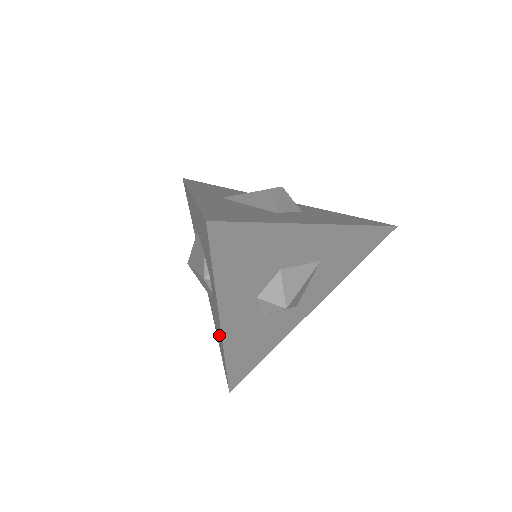
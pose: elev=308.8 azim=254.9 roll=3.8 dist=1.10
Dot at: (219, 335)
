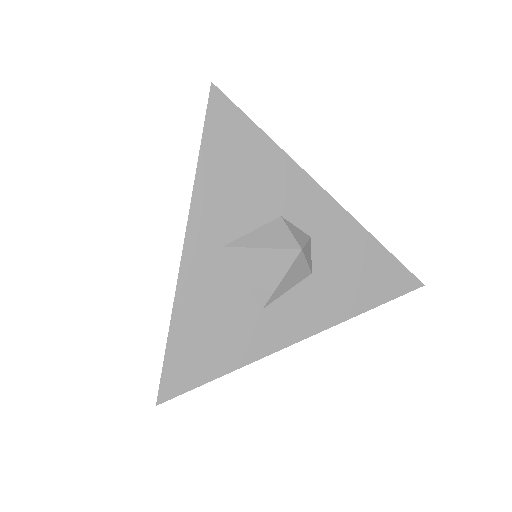
Dot at: occluded
